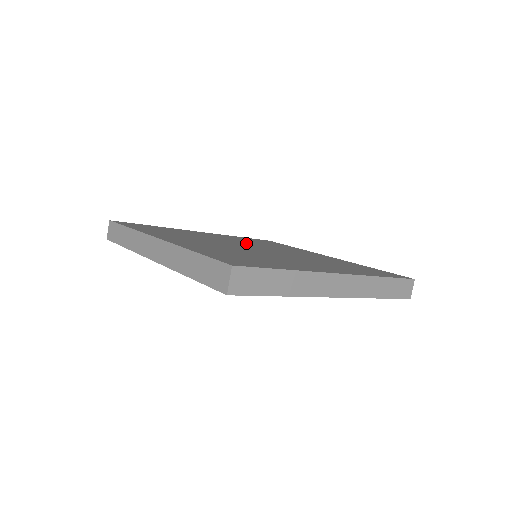
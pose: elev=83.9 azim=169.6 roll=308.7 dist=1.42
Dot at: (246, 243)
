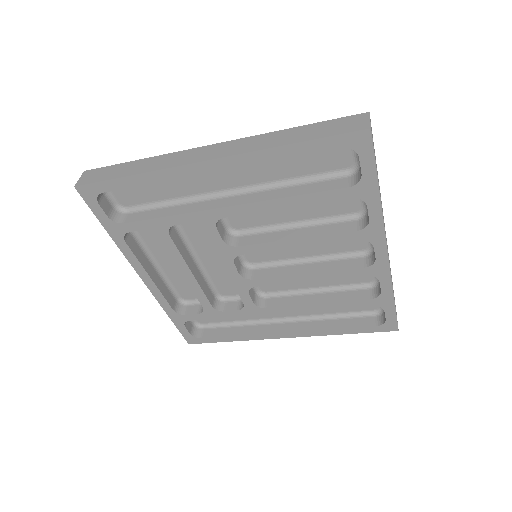
Dot at: occluded
